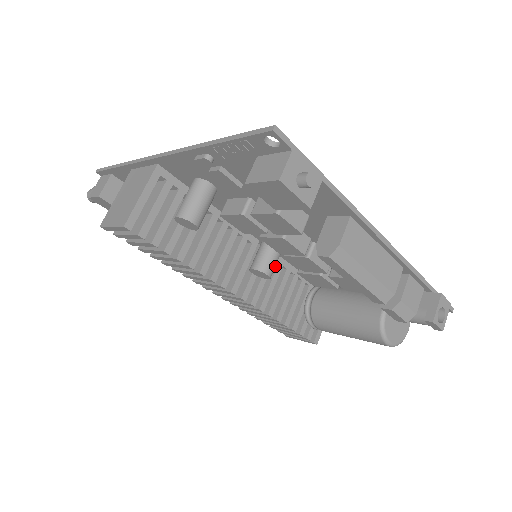
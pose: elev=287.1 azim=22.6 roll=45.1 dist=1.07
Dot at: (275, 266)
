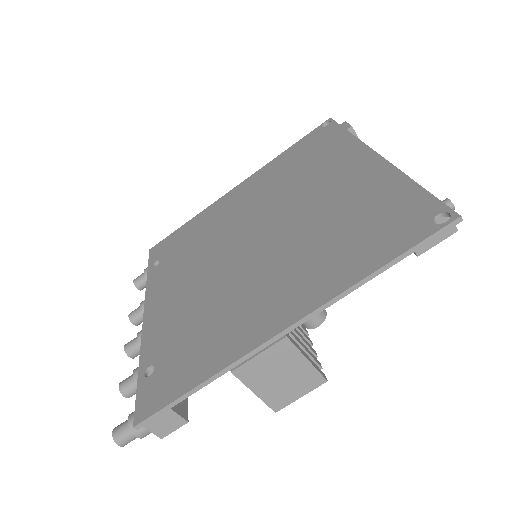
Dot at: occluded
